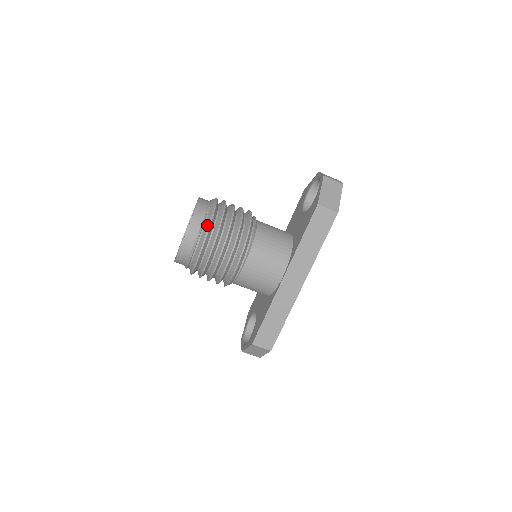
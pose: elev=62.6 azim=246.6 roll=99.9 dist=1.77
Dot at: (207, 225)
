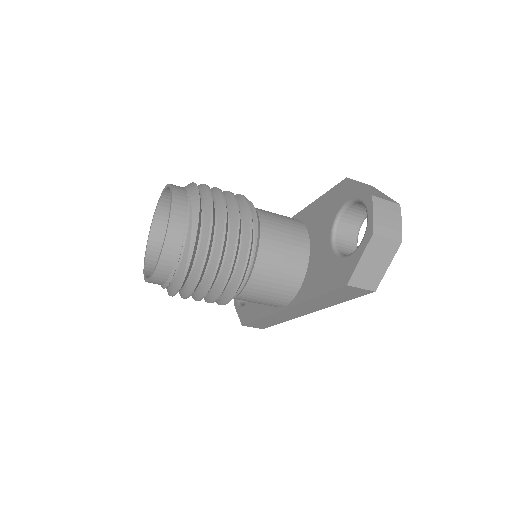
Dot at: (180, 276)
